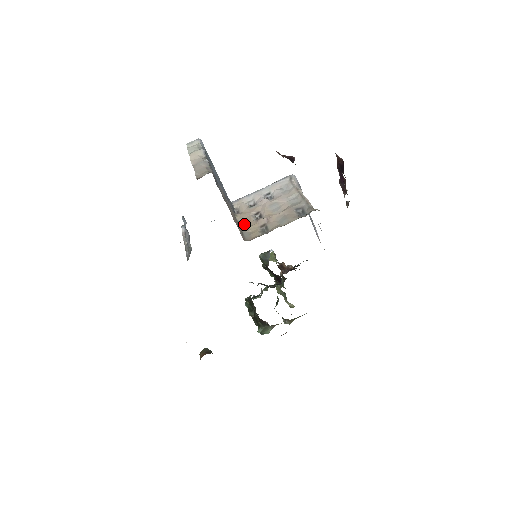
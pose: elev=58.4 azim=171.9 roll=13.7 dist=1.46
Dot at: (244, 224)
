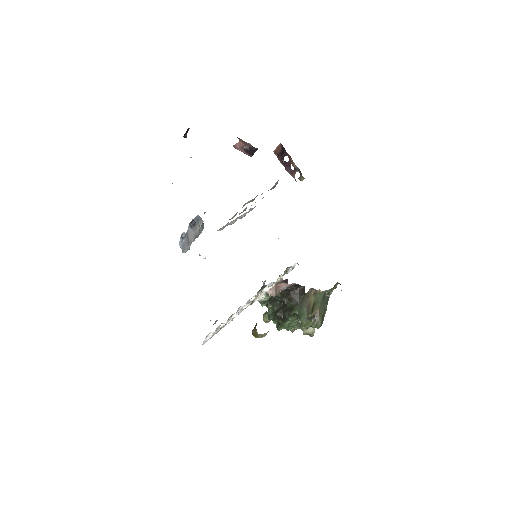
Dot at: (235, 215)
